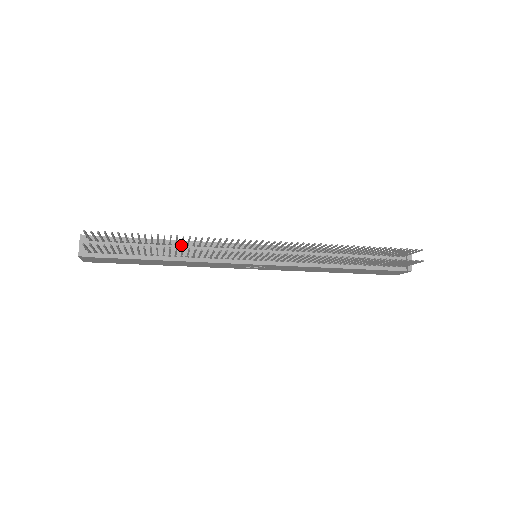
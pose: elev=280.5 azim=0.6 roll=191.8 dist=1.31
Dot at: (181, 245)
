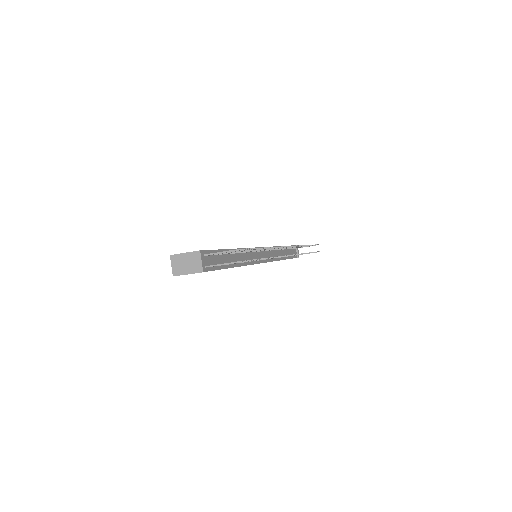
Dot at: (239, 253)
